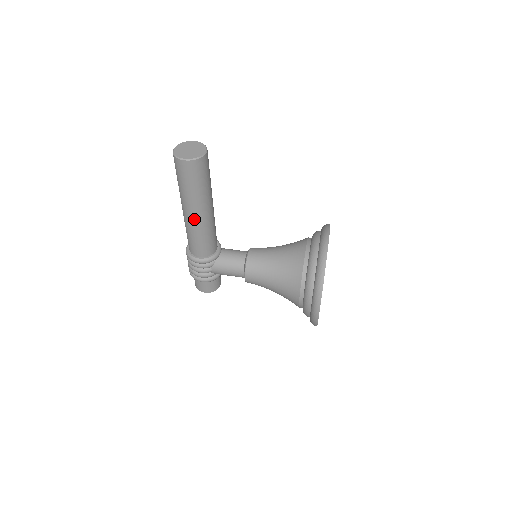
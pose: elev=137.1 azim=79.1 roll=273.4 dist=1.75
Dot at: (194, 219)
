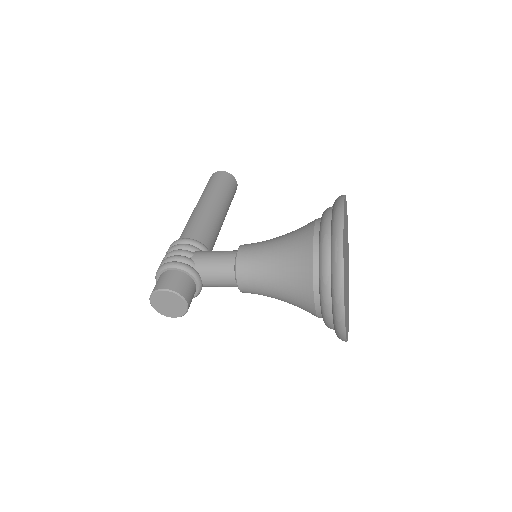
Dot at: (204, 206)
